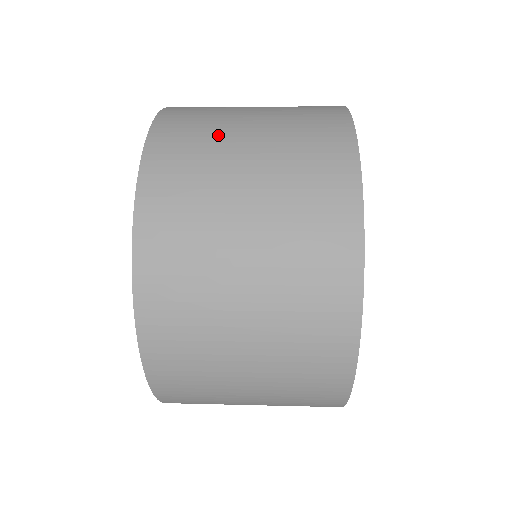
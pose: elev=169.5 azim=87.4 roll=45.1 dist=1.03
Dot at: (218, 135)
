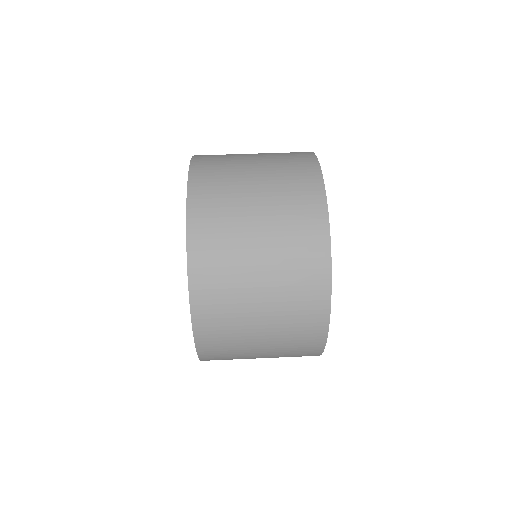
Dot at: (236, 247)
